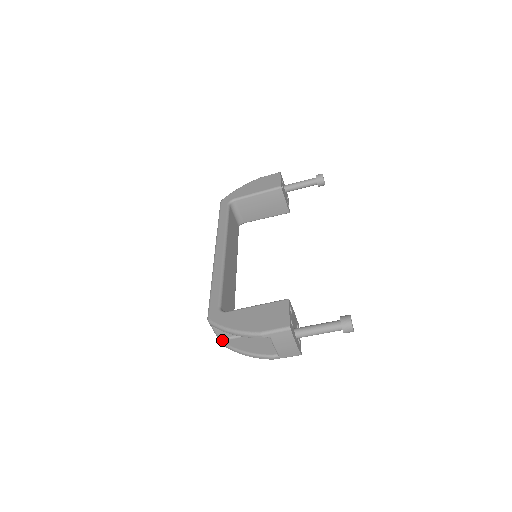
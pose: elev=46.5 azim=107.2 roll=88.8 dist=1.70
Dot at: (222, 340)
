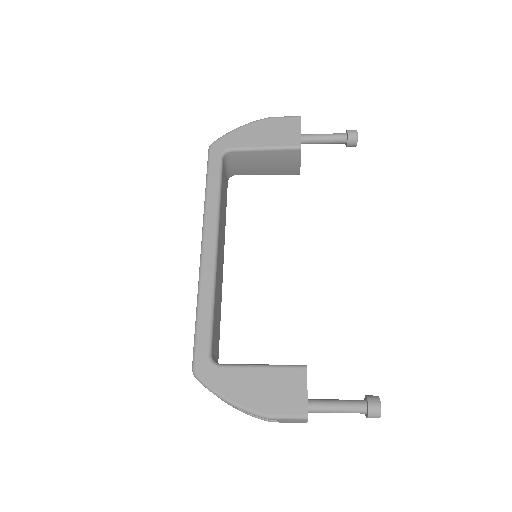
Dot at: occluded
